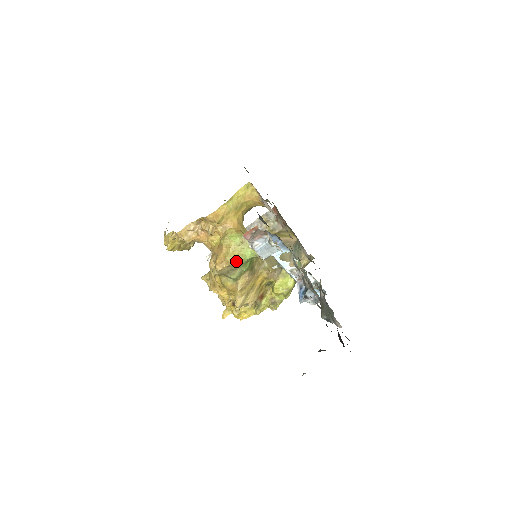
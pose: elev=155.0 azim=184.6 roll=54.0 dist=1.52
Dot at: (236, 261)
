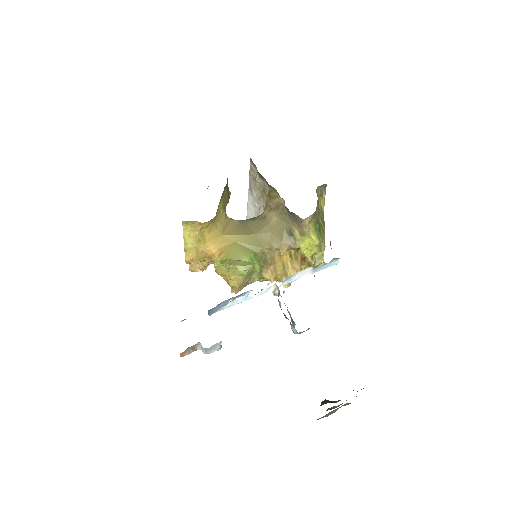
Dot at: (240, 280)
